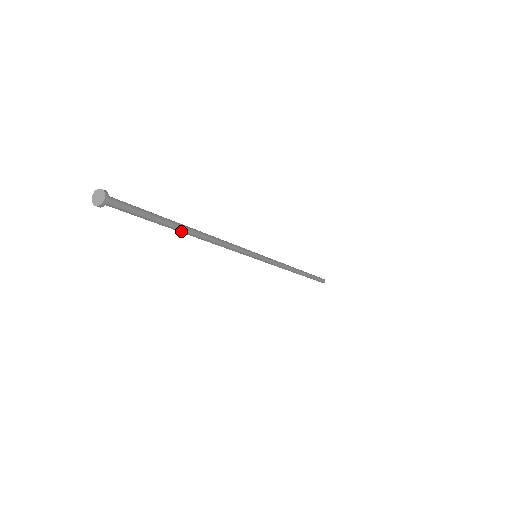
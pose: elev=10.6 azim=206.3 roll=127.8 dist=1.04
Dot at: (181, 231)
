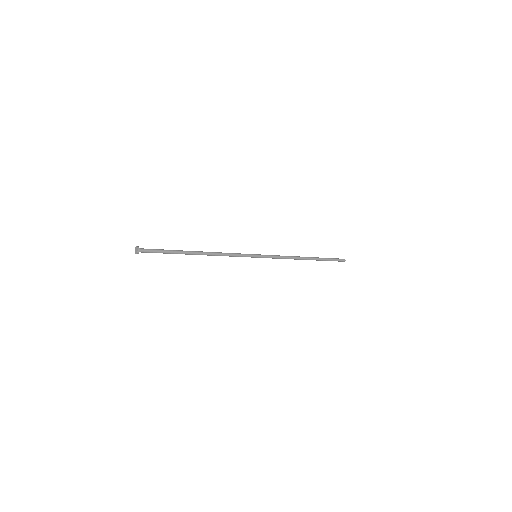
Dot at: (188, 254)
